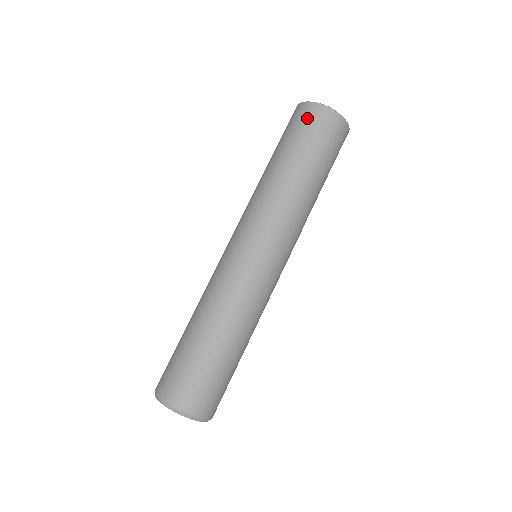
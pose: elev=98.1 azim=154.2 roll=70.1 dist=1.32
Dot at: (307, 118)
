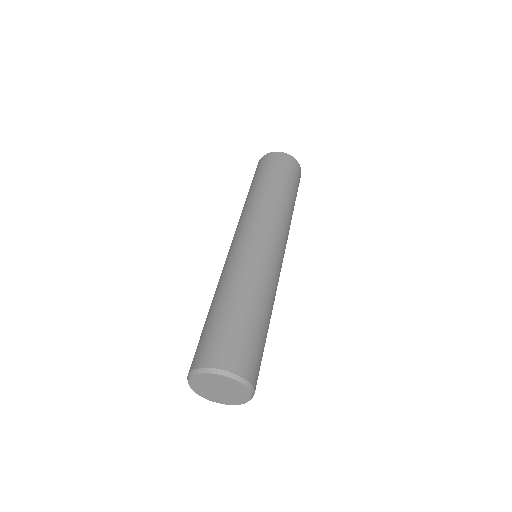
Dot at: (262, 163)
